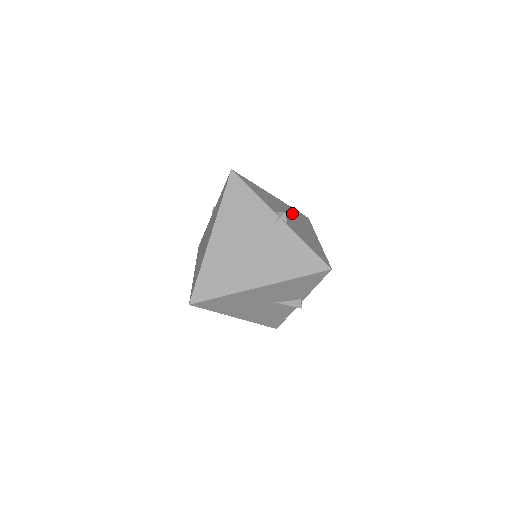
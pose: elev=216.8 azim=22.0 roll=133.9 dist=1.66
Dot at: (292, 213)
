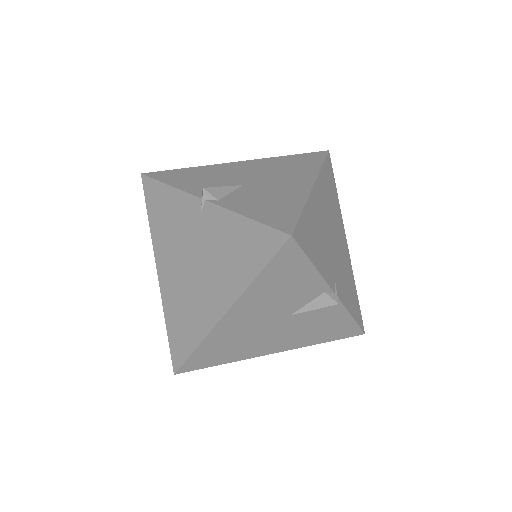
Dot at: (269, 168)
